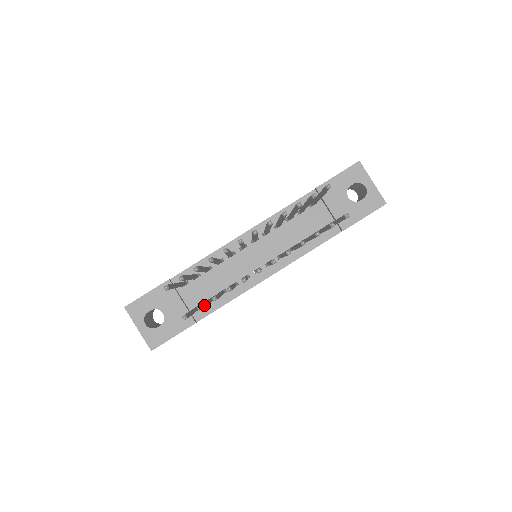
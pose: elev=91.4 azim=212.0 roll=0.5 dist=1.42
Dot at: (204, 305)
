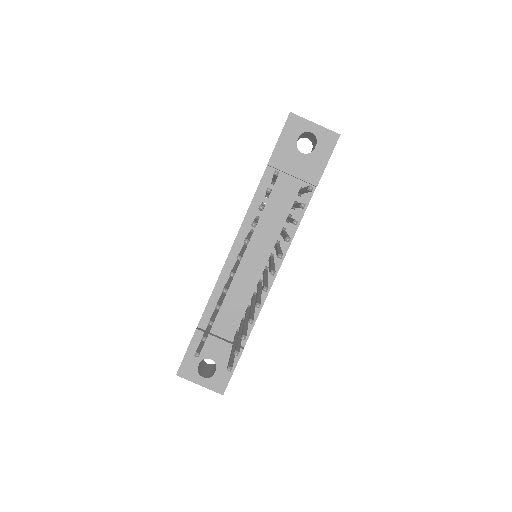
Dot at: (239, 344)
